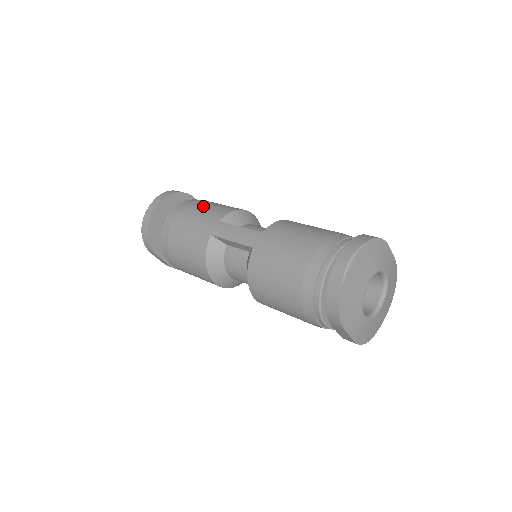
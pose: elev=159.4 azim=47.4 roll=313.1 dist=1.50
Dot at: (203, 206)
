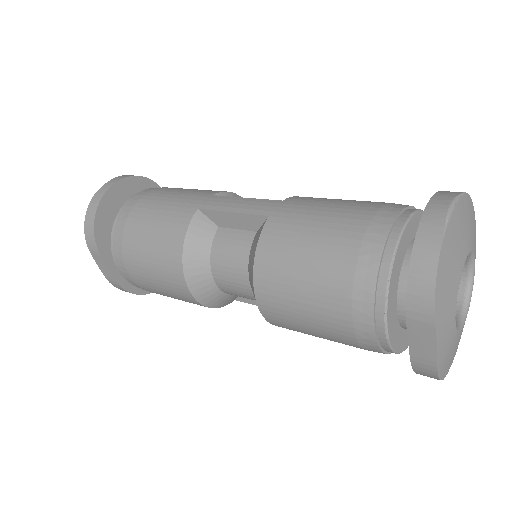
Dot at: occluded
